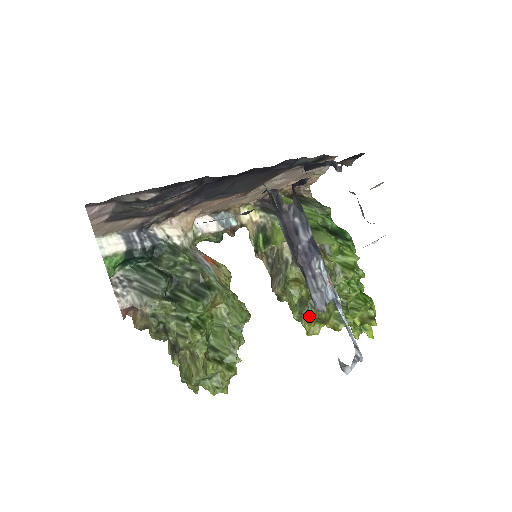
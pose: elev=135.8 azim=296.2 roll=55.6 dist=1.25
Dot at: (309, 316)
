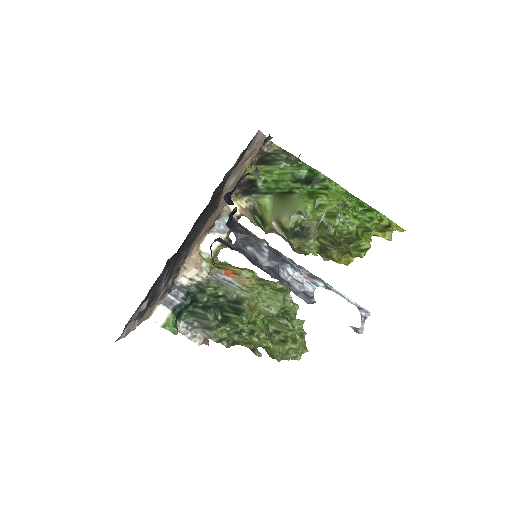
Dot at: (335, 256)
